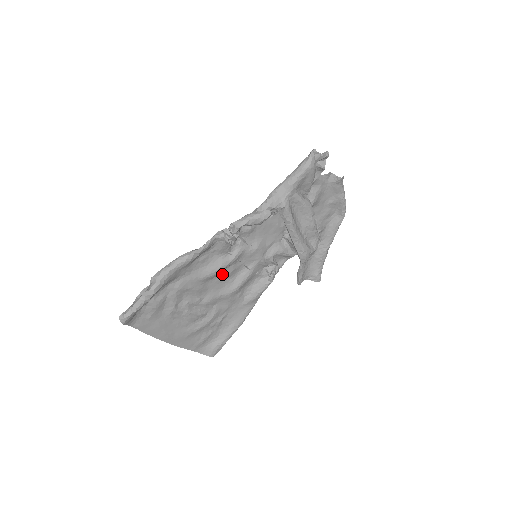
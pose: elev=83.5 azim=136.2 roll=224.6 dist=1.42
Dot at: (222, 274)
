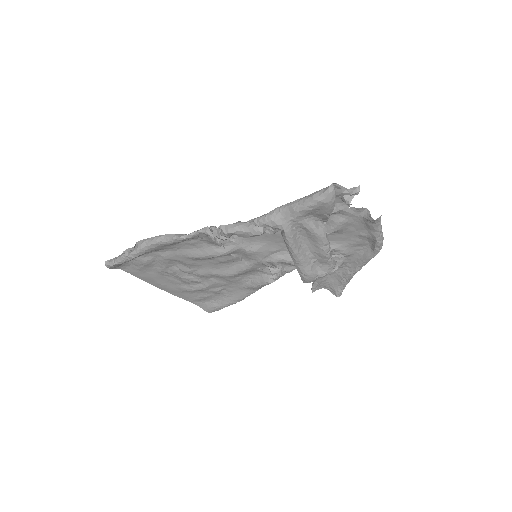
Dot at: (216, 259)
